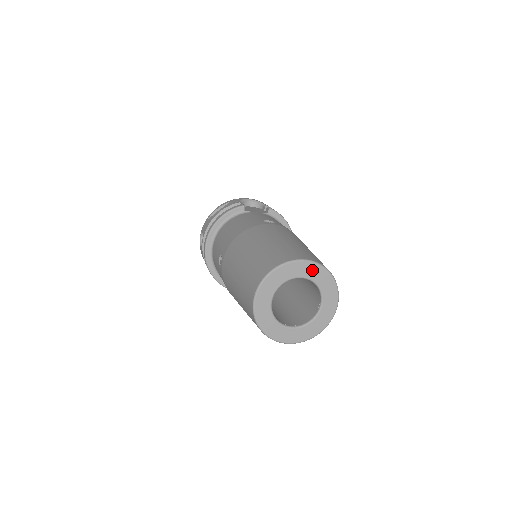
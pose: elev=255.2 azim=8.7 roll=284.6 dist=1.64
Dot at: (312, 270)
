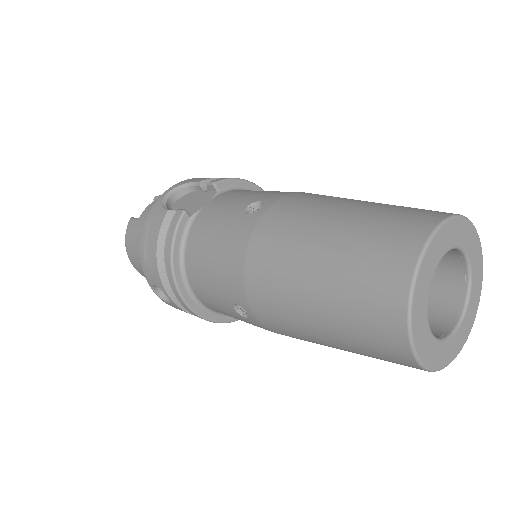
Dot at: (445, 237)
